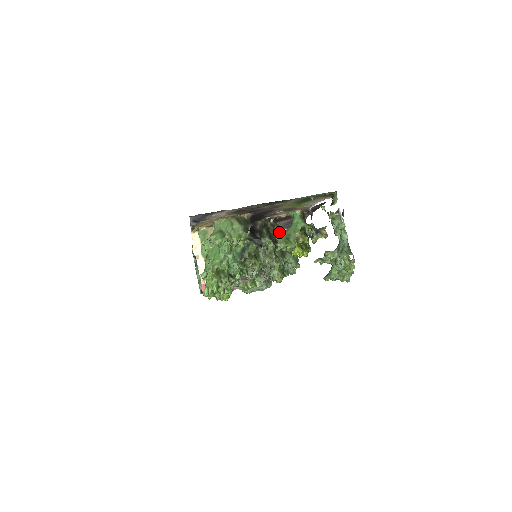
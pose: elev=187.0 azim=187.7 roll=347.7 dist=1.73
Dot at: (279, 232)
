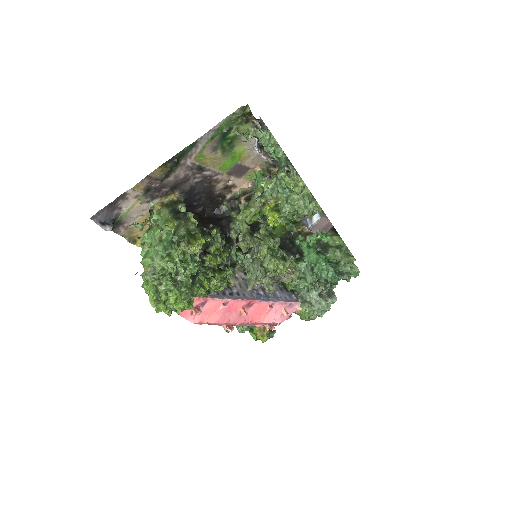
Dot at: occluded
